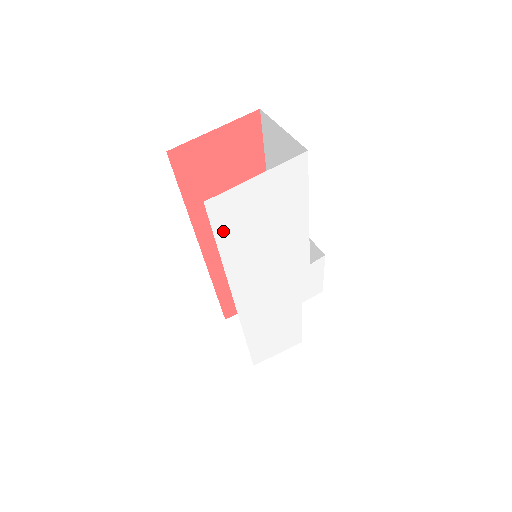
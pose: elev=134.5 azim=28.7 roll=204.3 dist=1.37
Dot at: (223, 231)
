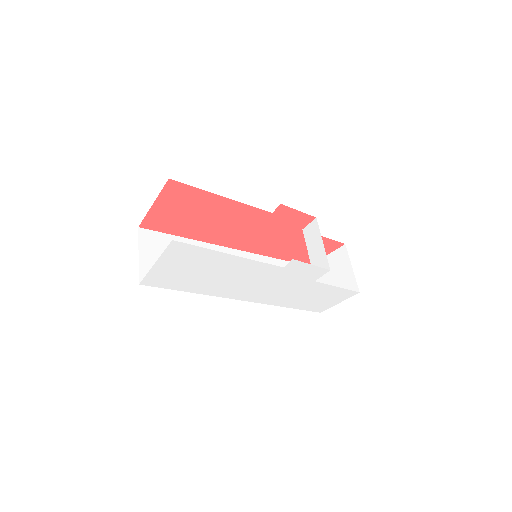
Dot at: (173, 286)
